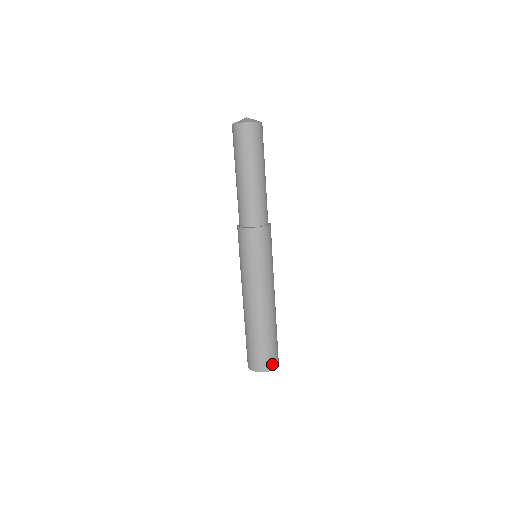
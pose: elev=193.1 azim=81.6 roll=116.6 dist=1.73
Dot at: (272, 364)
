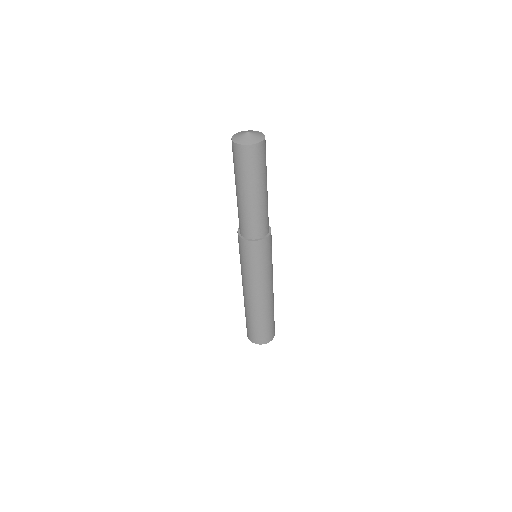
Dot at: (270, 338)
